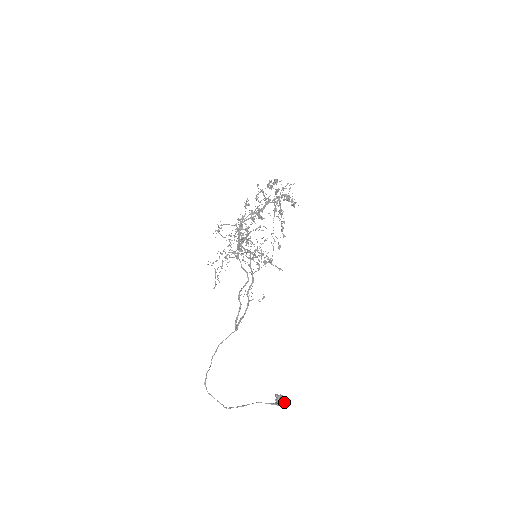
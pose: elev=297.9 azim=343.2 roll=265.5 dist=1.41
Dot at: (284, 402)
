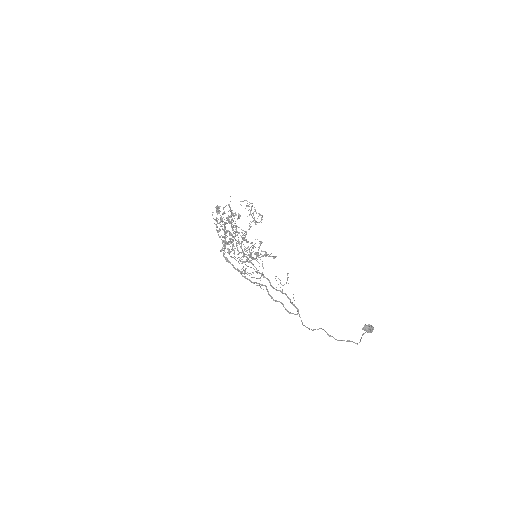
Dot at: (371, 326)
